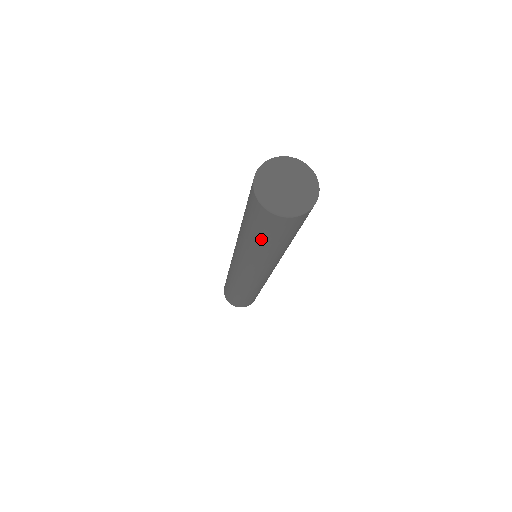
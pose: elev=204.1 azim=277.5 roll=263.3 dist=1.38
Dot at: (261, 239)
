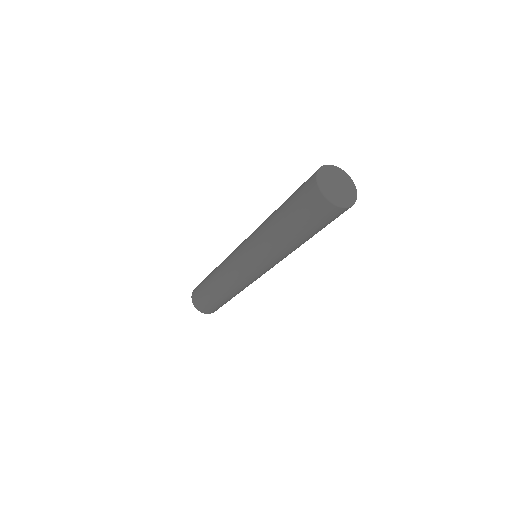
Dot at: (294, 224)
